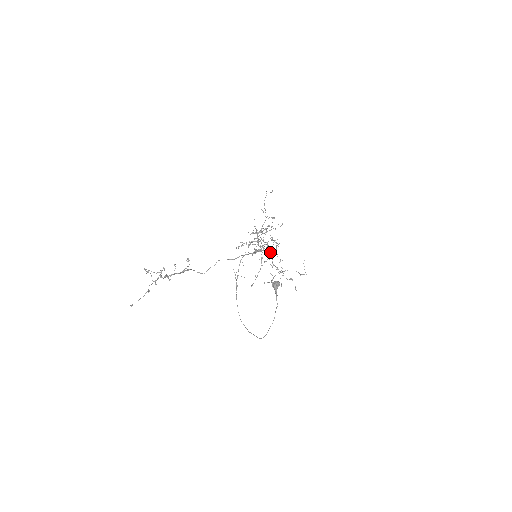
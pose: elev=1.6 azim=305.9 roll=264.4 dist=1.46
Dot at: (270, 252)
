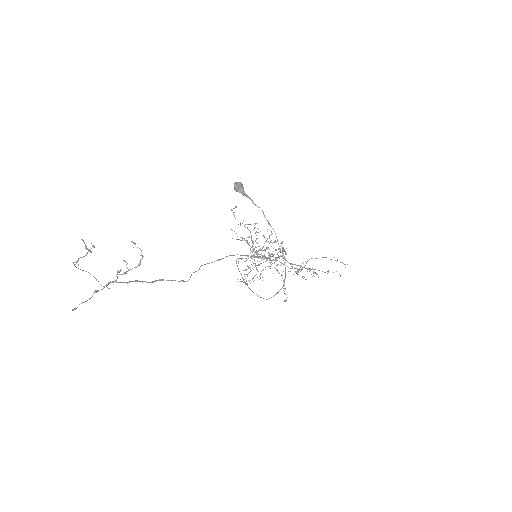
Dot at: (279, 256)
